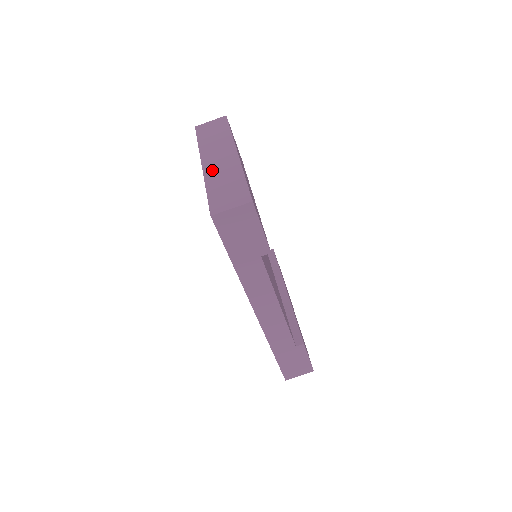
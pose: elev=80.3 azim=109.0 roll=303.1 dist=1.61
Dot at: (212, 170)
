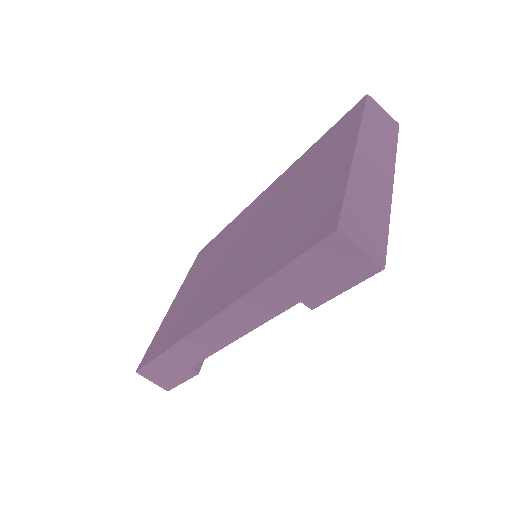
Dot at: (363, 170)
